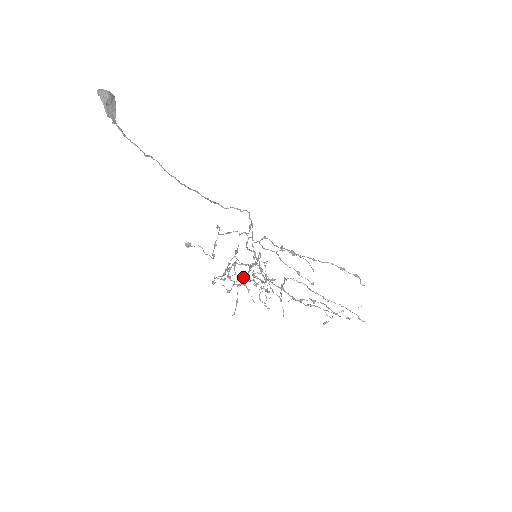
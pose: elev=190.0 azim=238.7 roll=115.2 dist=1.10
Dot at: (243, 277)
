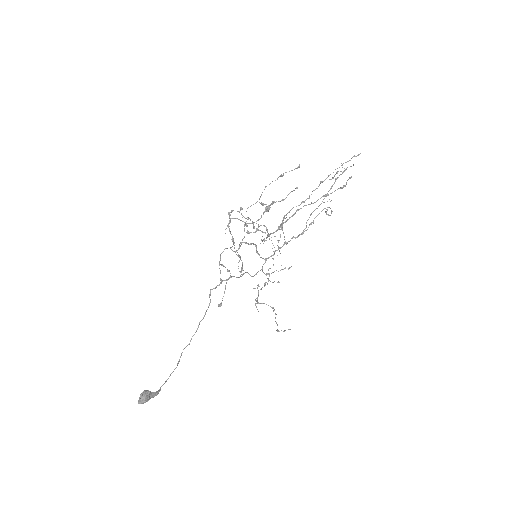
Dot at: (241, 209)
